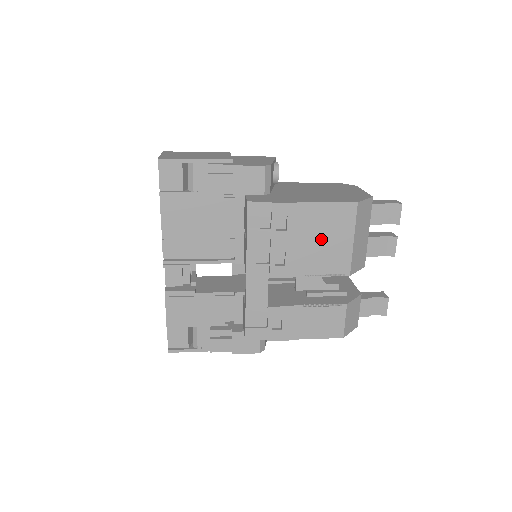
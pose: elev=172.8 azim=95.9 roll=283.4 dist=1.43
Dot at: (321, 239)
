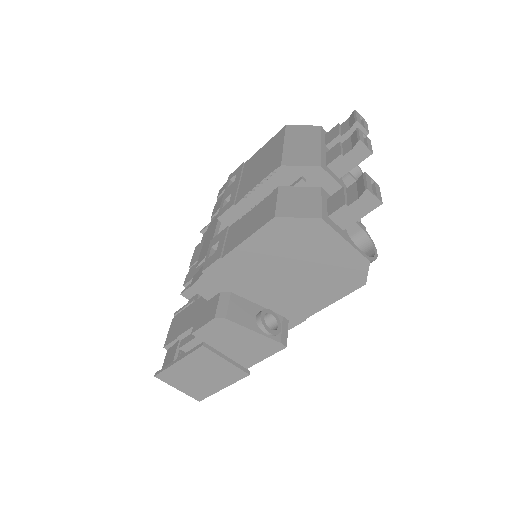
Dot at: (259, 166)
